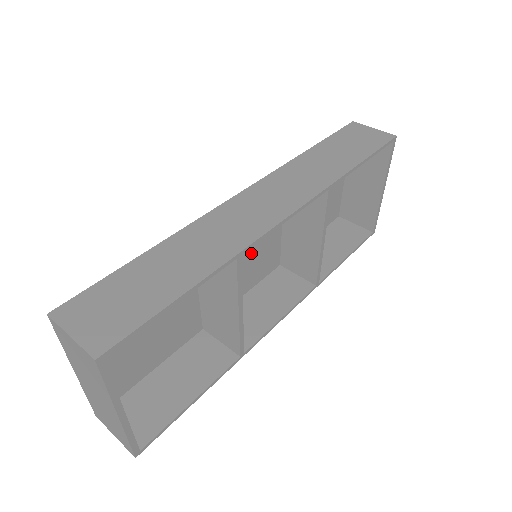
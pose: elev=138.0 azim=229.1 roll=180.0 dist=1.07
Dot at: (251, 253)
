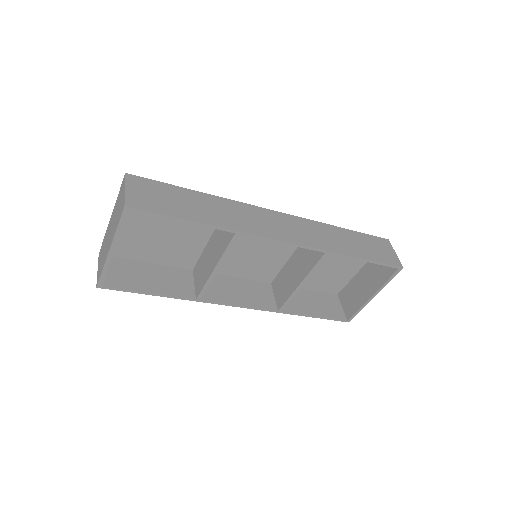
Dot at: (257, 255)
